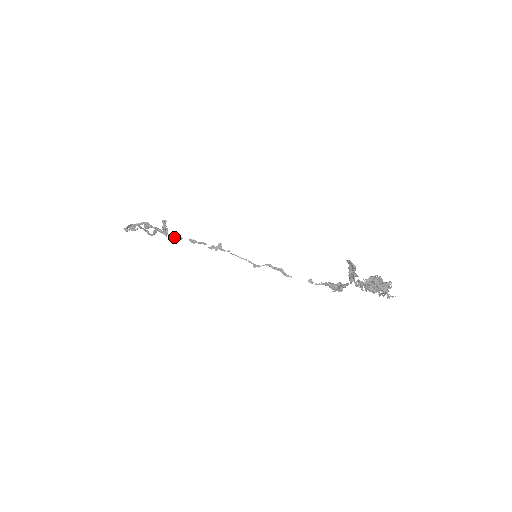
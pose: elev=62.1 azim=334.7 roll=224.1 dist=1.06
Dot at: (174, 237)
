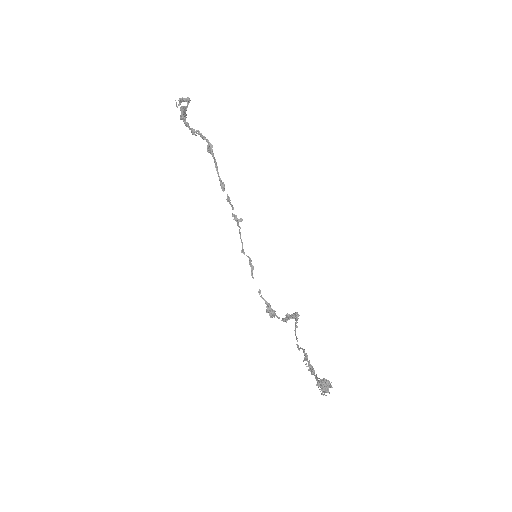
Dot at: (221, 183)
